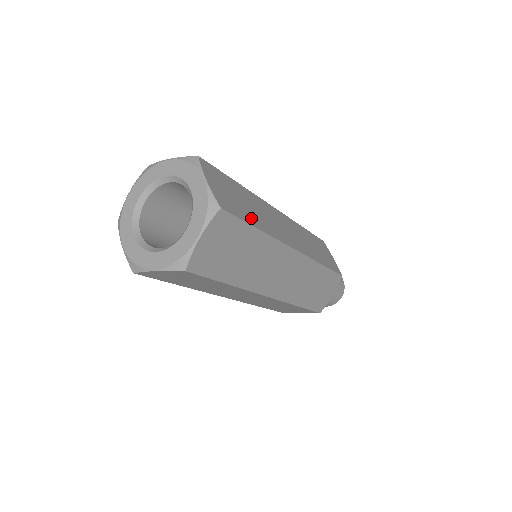
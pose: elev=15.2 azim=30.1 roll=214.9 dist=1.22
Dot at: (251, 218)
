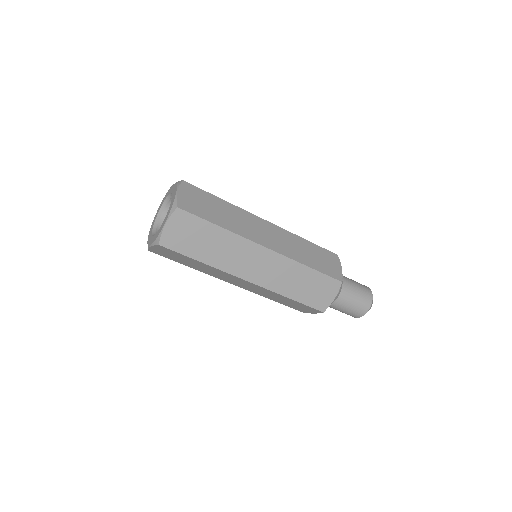
Dot at: (214, 218)
